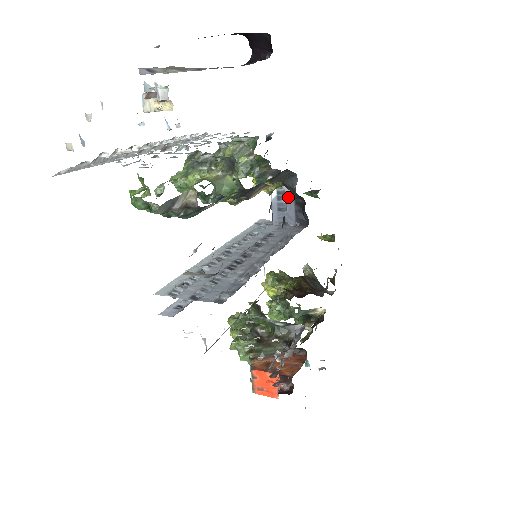
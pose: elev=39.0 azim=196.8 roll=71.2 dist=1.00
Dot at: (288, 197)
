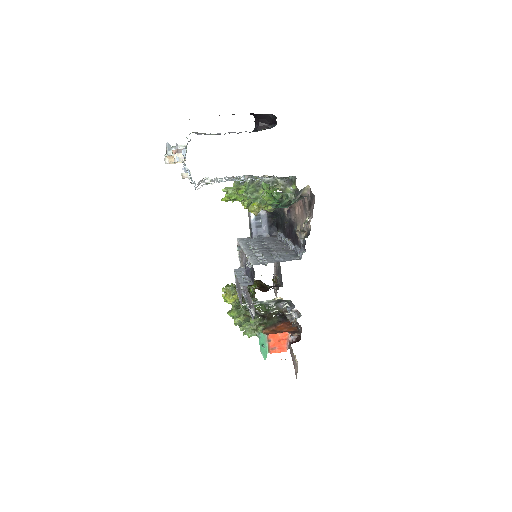
Dot at: (263, 217)
